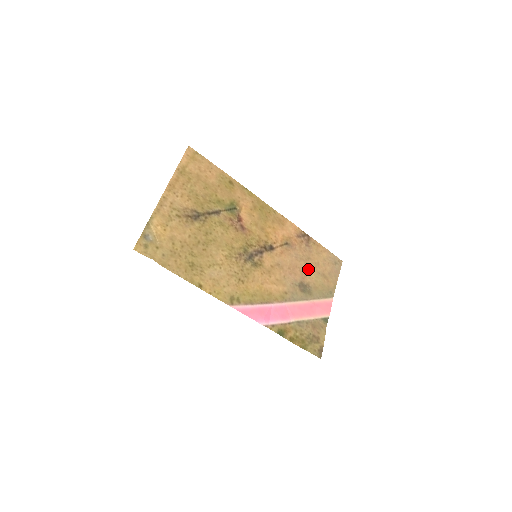
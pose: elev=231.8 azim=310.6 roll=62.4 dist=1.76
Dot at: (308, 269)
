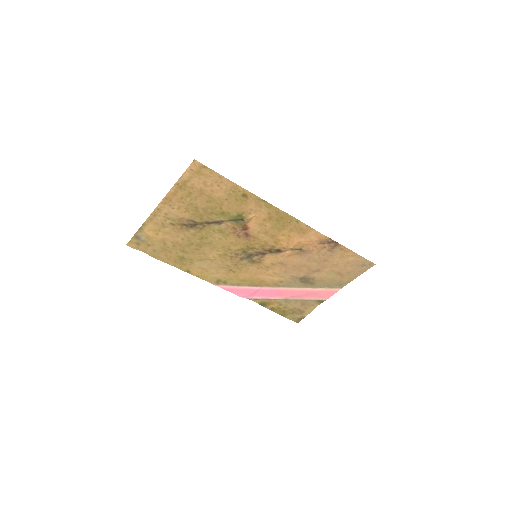
Dot at: (320, 268)
